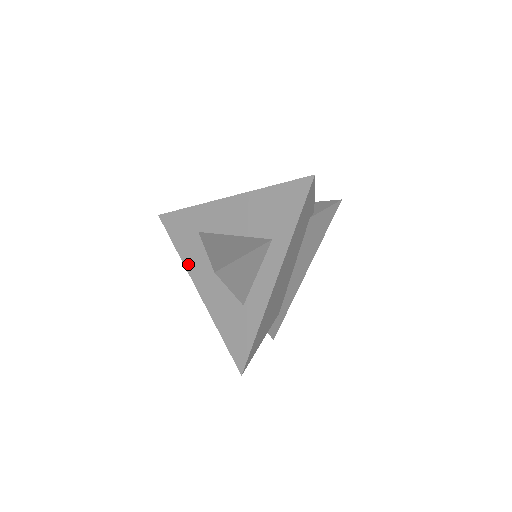
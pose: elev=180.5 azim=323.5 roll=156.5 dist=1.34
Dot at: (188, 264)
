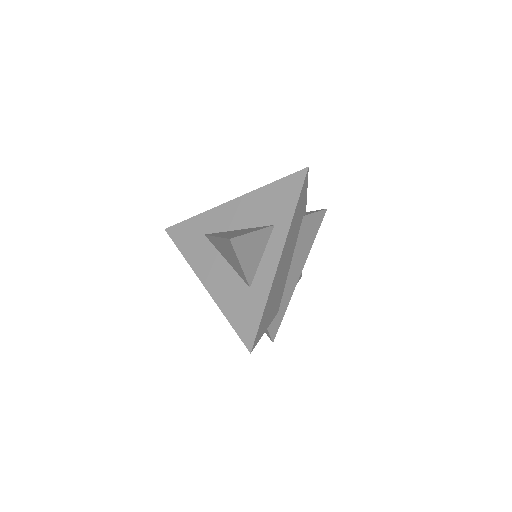
Dot at: (194, 264)
